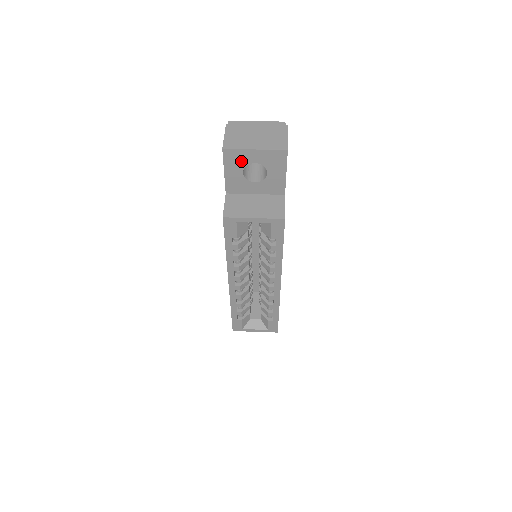
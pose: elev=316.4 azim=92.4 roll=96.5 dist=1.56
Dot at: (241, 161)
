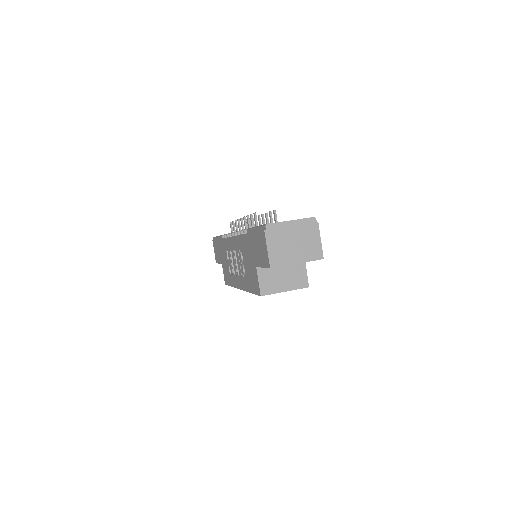
Dot at: occluded
